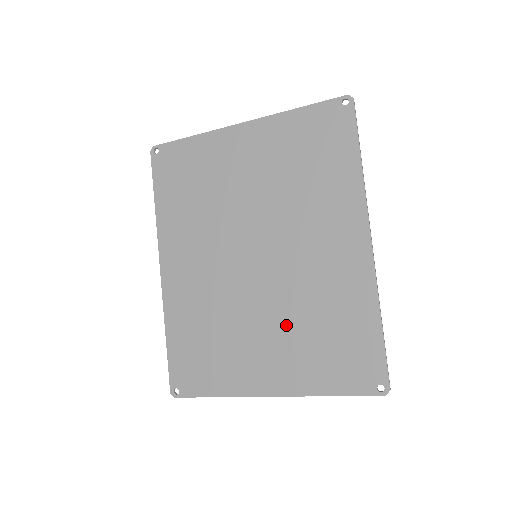
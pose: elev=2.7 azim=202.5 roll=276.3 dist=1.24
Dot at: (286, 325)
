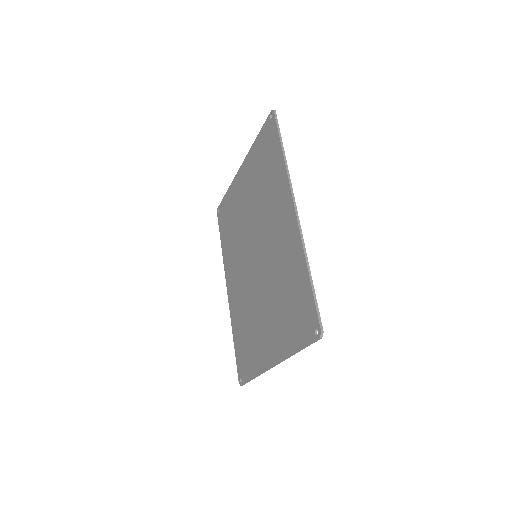
Dot at: (272, 302)
